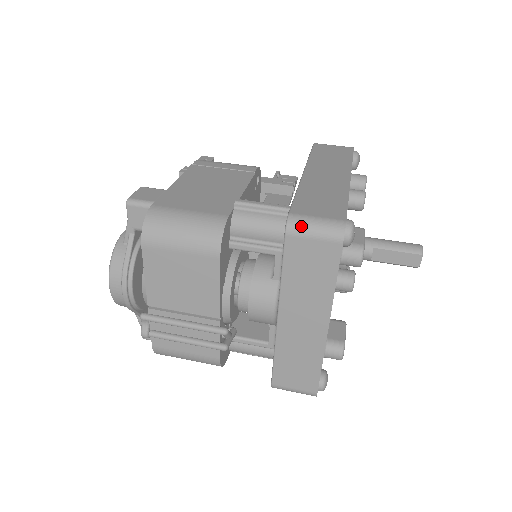
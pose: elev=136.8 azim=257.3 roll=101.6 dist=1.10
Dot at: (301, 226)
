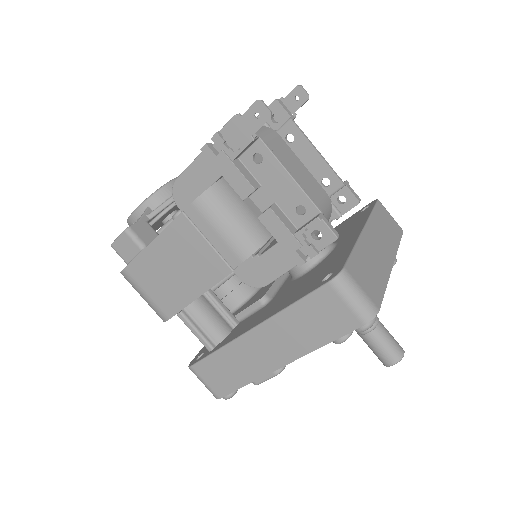
Dot at: occluded
